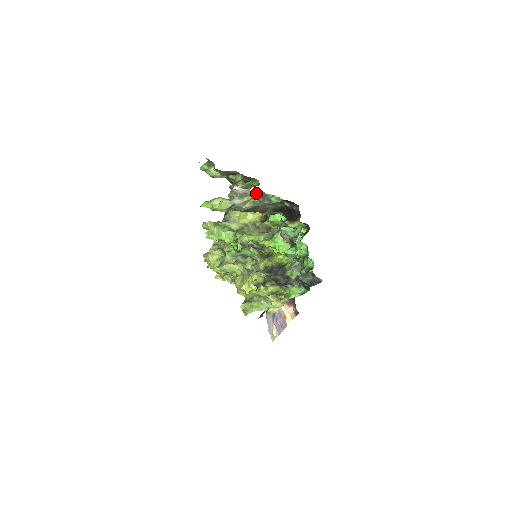
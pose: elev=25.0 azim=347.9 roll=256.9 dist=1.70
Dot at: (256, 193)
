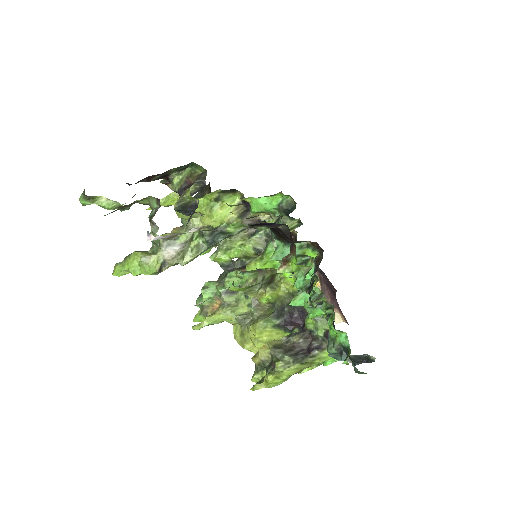
Dot at: (194, 231)
